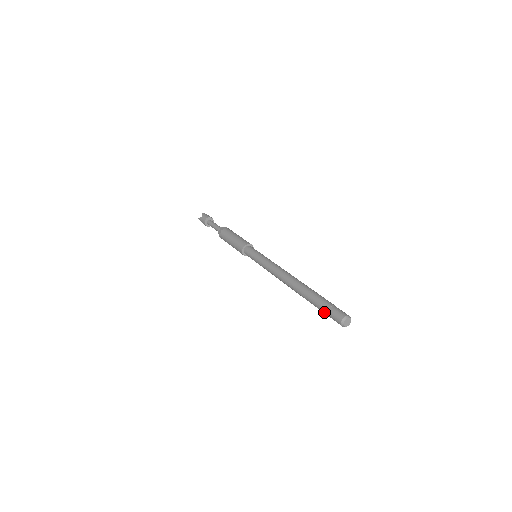
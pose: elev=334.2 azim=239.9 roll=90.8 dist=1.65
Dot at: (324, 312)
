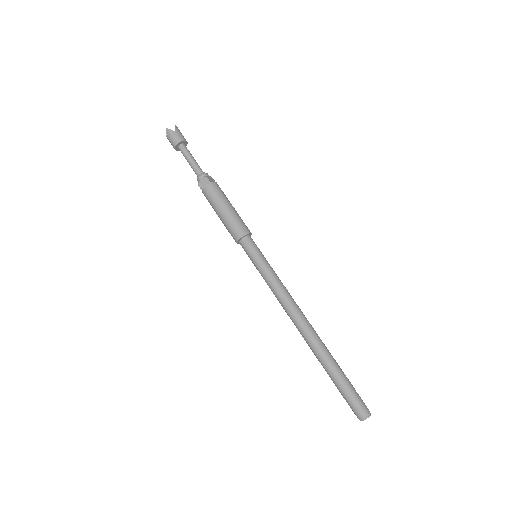
Dot at: (344, 393)
